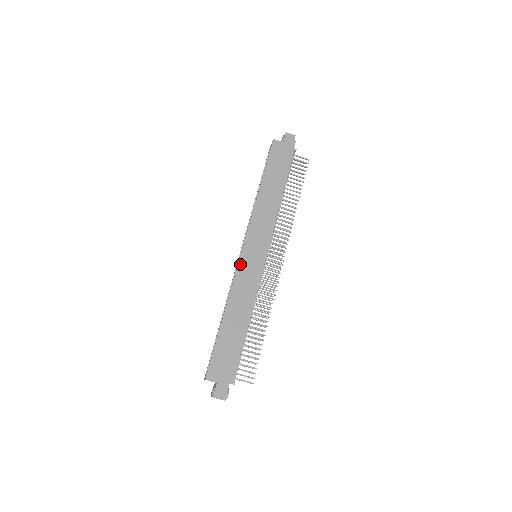
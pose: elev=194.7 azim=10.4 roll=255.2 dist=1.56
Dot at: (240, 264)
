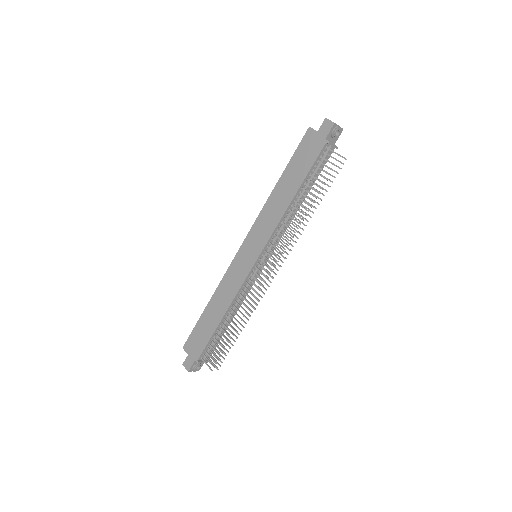
Dot at: (234, 260)
